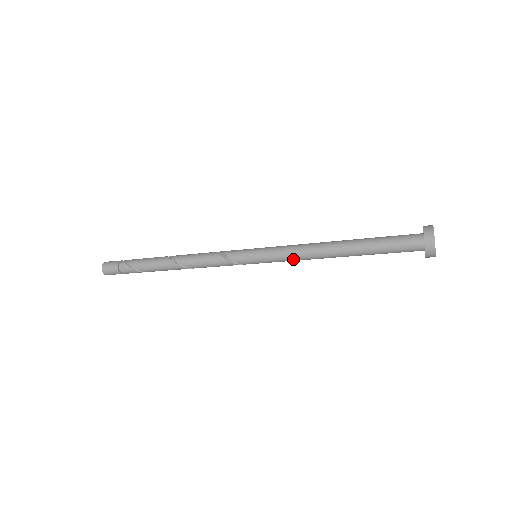
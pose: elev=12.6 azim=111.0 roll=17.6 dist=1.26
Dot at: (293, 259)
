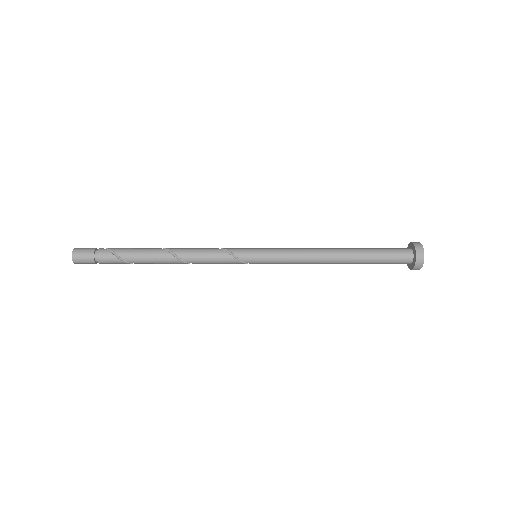
Dot at: (295, 258)
